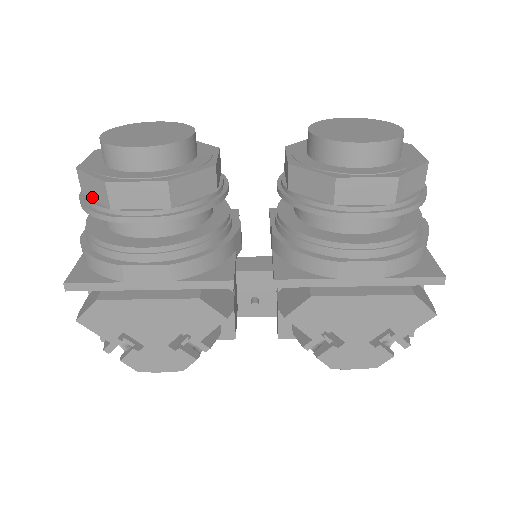
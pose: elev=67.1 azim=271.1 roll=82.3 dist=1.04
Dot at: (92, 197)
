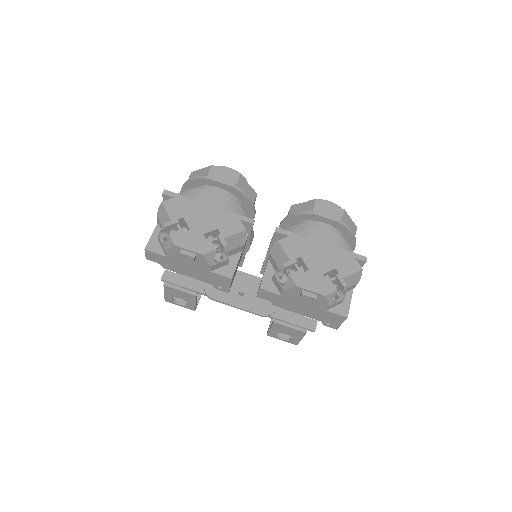
Dot at: occluded
